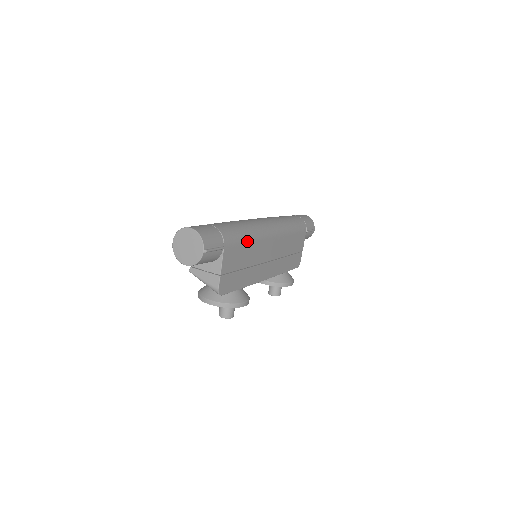
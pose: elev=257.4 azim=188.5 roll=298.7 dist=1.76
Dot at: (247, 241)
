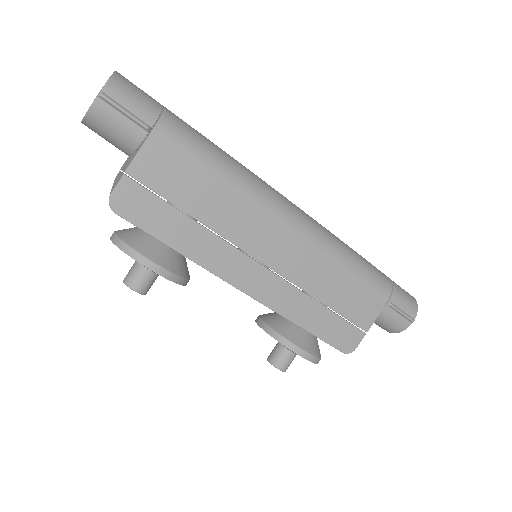
Dot at: (216, 174)
